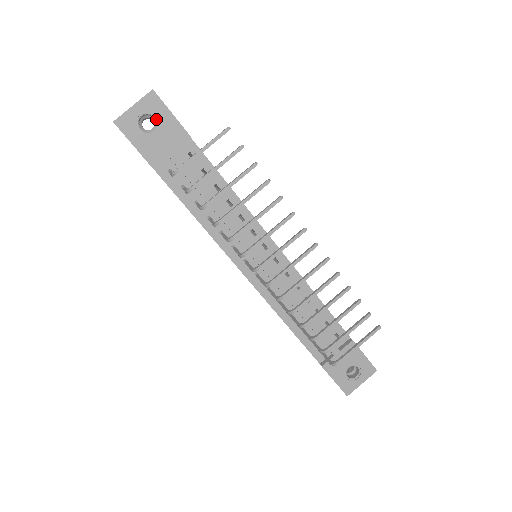
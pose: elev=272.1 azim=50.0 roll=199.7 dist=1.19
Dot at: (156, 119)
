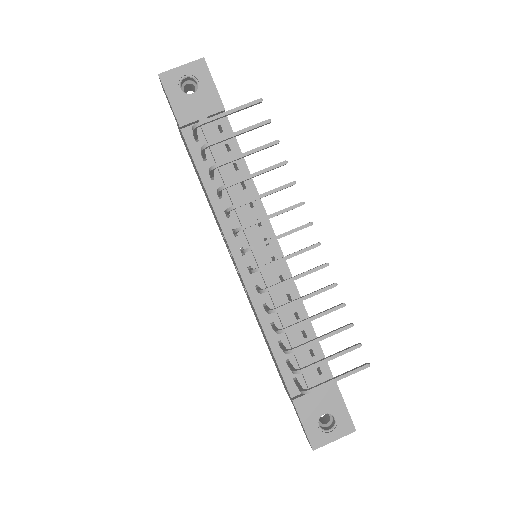
Dot at: (198, 84)
